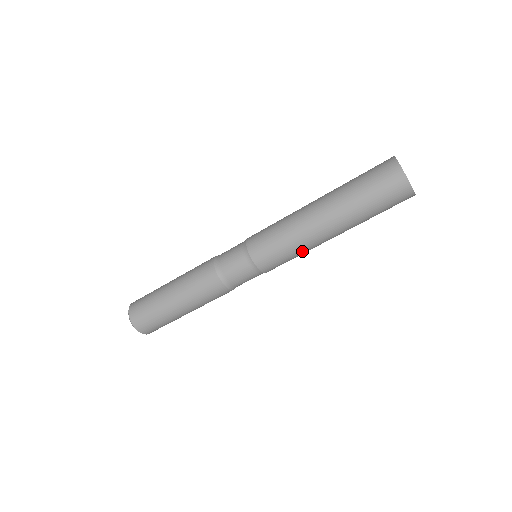
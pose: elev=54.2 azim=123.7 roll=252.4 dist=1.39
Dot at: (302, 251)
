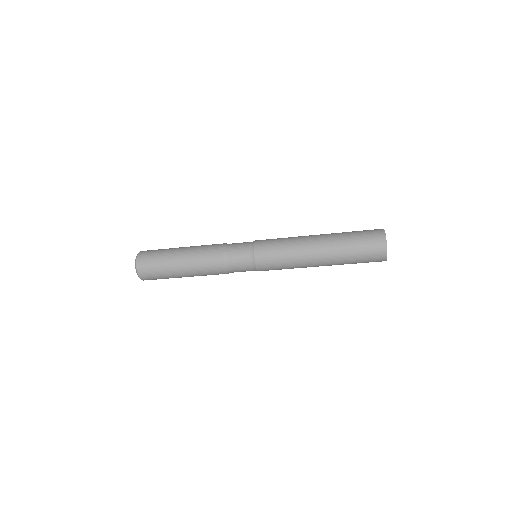
Dot at: (293, 267)
